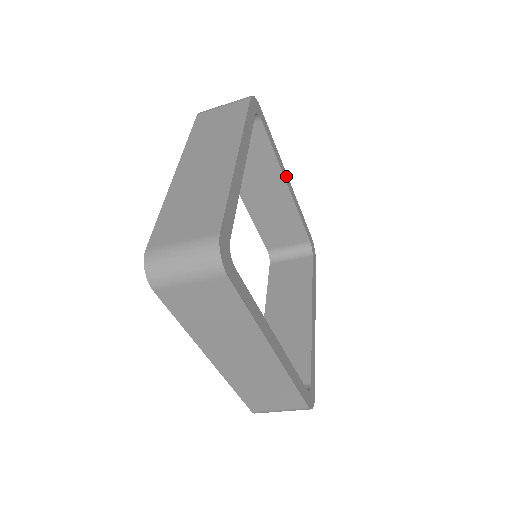
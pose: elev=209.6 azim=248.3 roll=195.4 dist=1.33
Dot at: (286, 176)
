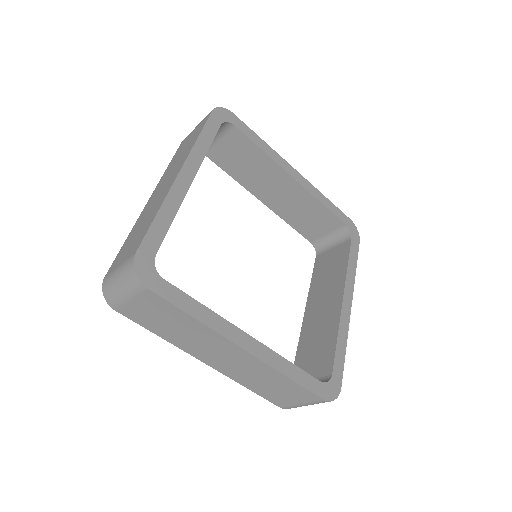
Dot at: (290, 168)
